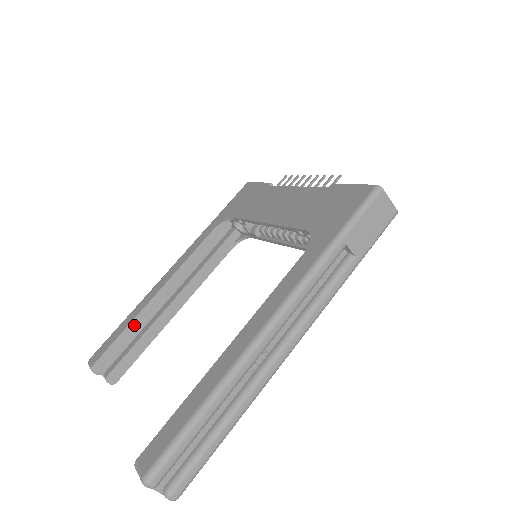
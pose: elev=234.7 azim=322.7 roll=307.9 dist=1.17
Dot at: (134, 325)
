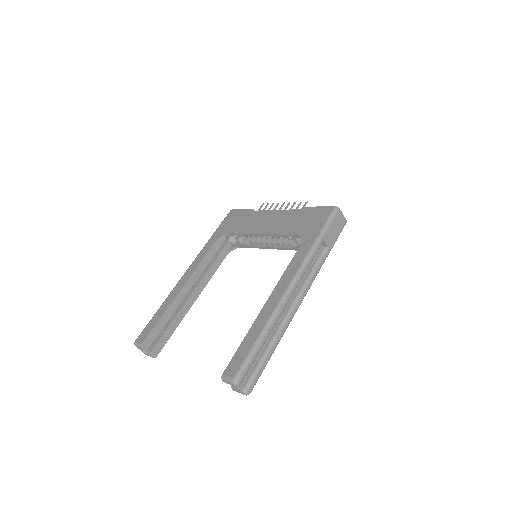
Dot at: (167, 313)
